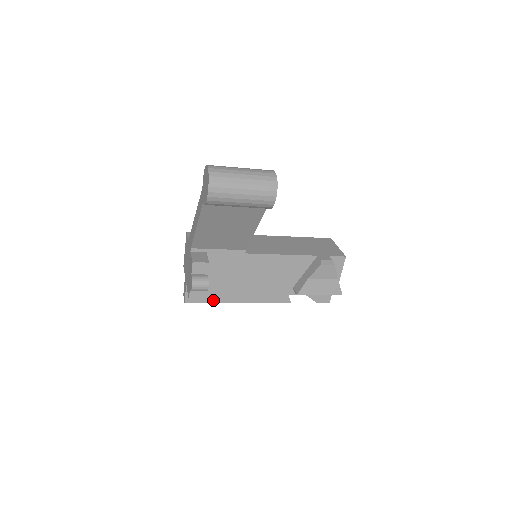
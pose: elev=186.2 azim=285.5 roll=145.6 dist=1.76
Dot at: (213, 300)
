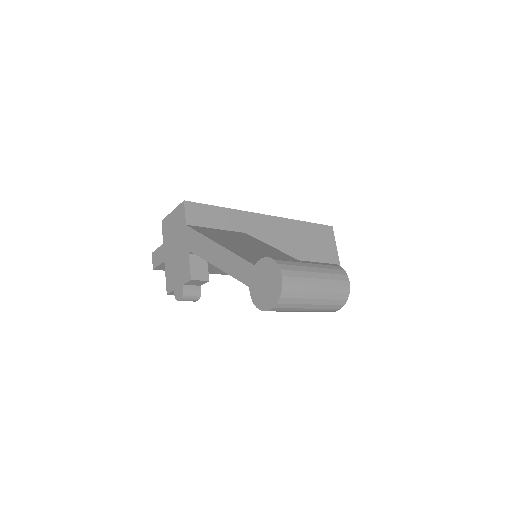
Dot at: occluded
